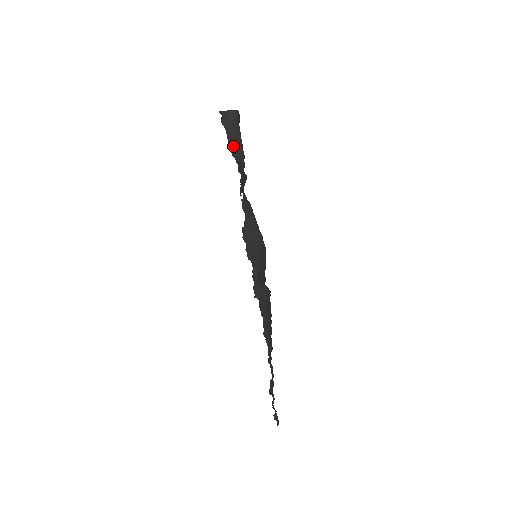
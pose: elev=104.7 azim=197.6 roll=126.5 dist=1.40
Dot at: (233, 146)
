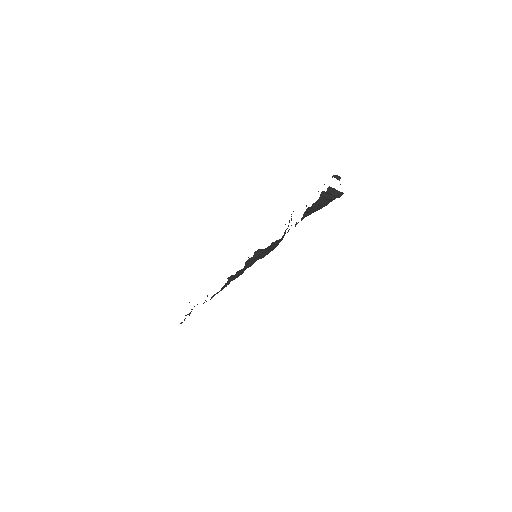
Dot at: (312, 208)
